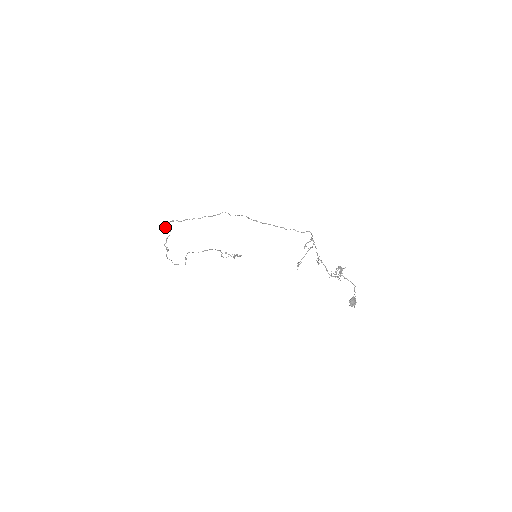
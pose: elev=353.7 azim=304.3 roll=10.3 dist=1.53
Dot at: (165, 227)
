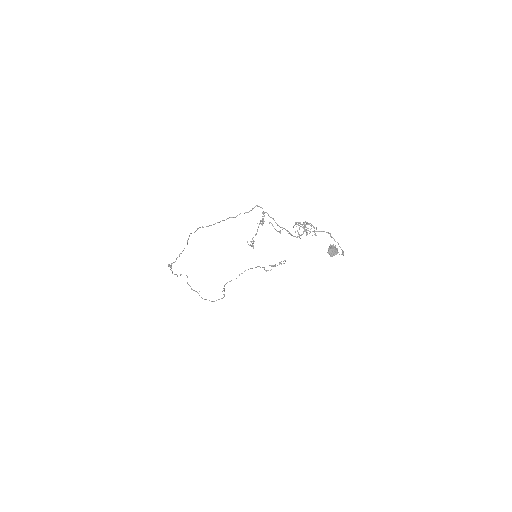
Dot at: (175, 274)
